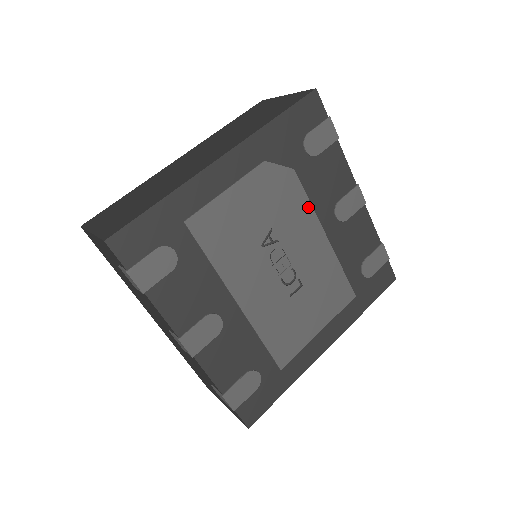
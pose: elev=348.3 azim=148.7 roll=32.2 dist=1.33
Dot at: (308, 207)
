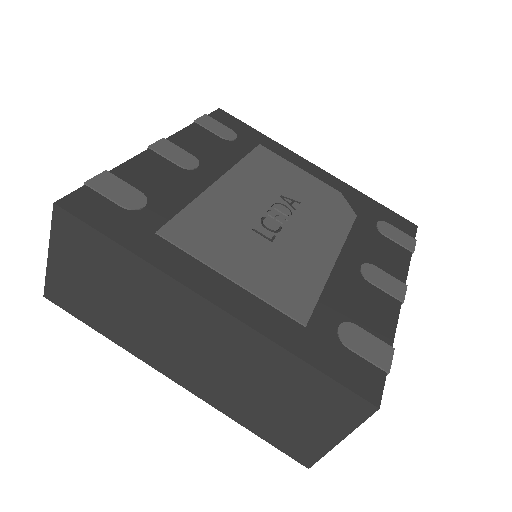
Dot at: (343, 234)
